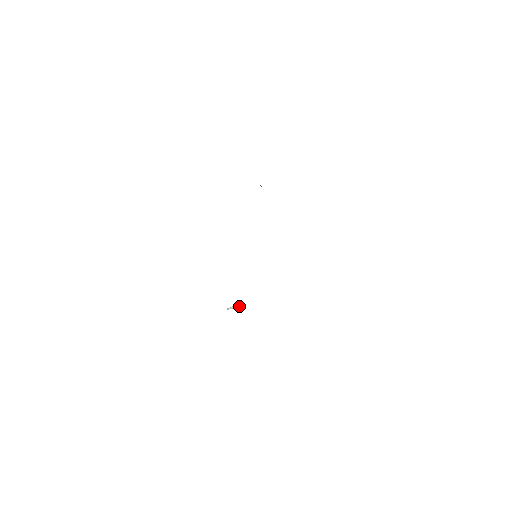
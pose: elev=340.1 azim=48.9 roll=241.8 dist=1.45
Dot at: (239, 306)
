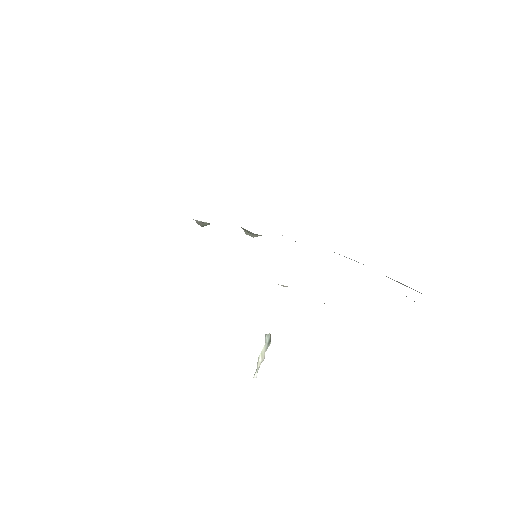
Dot at: (265, 347)
